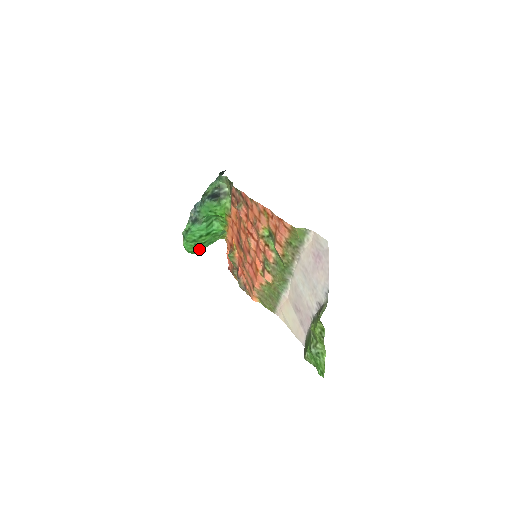
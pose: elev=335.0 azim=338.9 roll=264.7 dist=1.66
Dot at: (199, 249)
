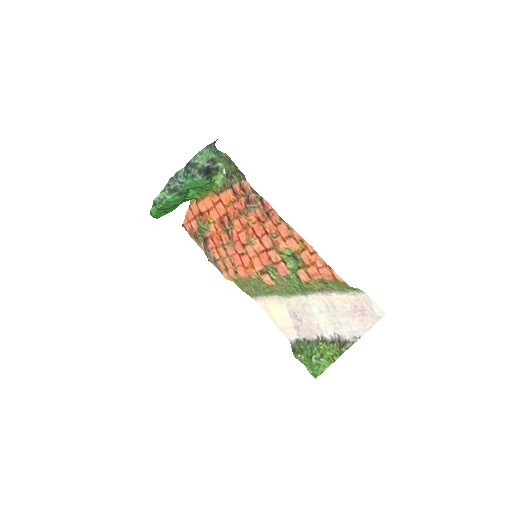
Dot at: occluded
